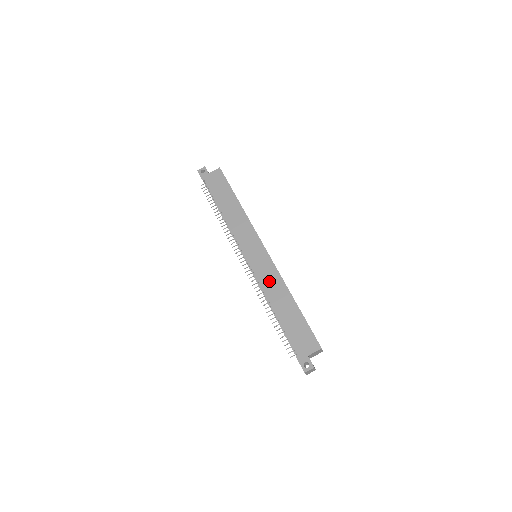
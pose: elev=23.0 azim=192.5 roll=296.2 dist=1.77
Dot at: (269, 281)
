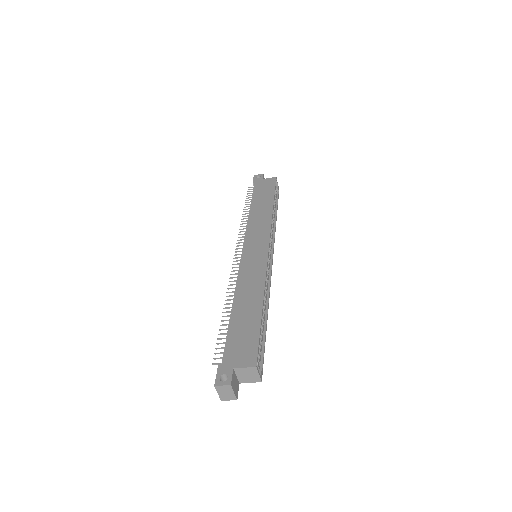
Dot at: (249, 277)
